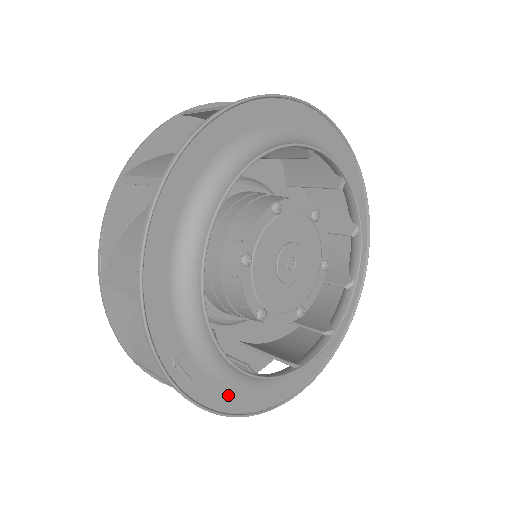
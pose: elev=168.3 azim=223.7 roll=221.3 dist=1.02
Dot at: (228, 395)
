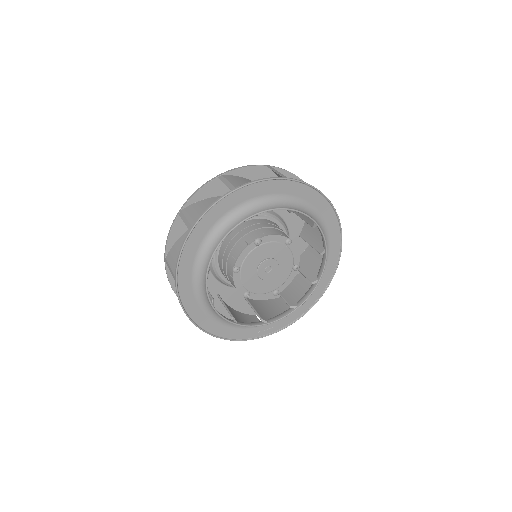
Dot at: (295, 313)
